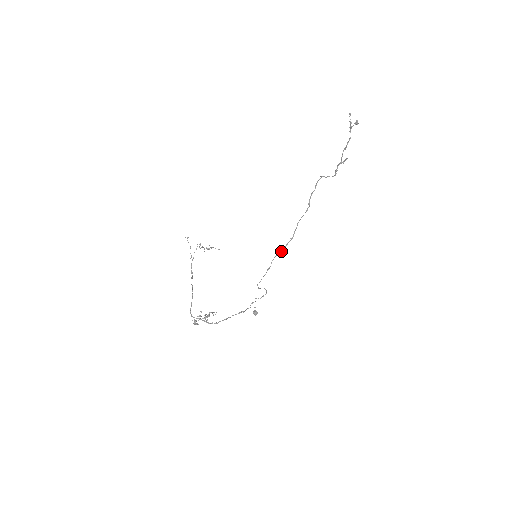
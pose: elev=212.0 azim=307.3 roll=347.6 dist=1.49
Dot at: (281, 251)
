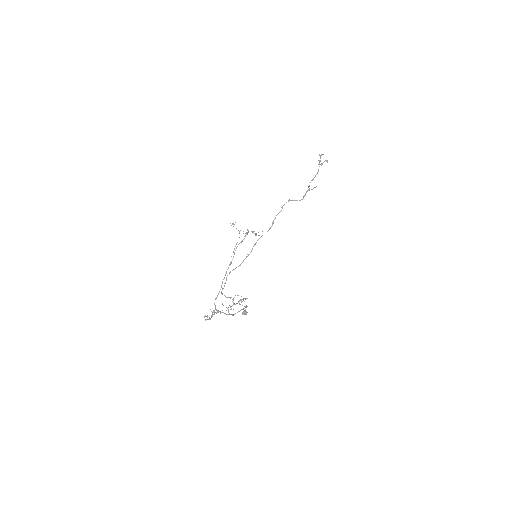
Dot at: (238, 266)
